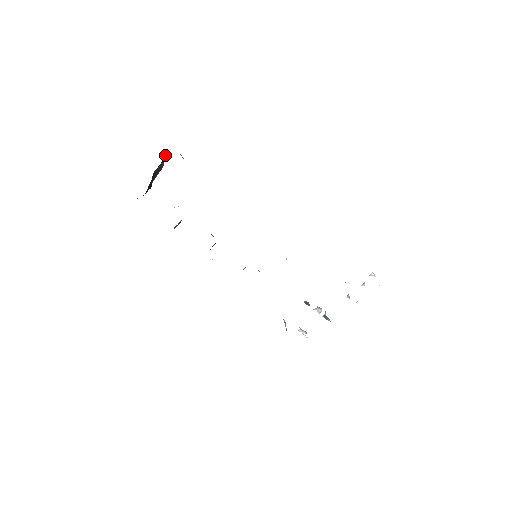
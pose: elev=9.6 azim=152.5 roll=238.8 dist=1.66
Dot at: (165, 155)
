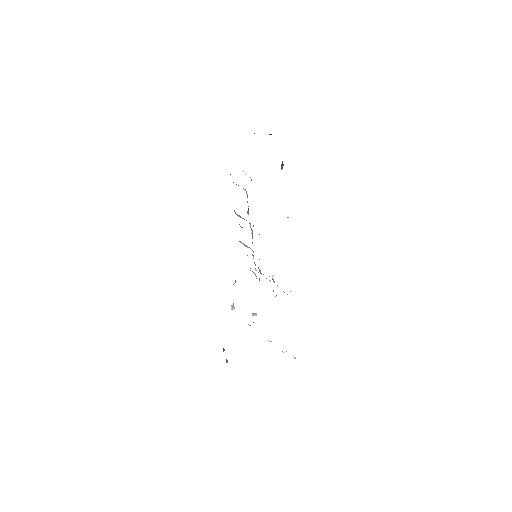
Dot at: occluded
